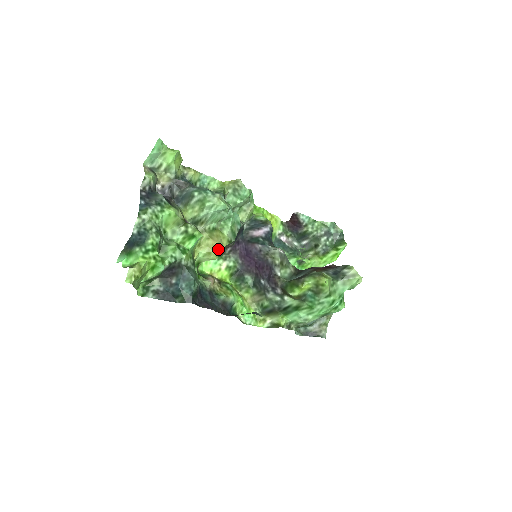
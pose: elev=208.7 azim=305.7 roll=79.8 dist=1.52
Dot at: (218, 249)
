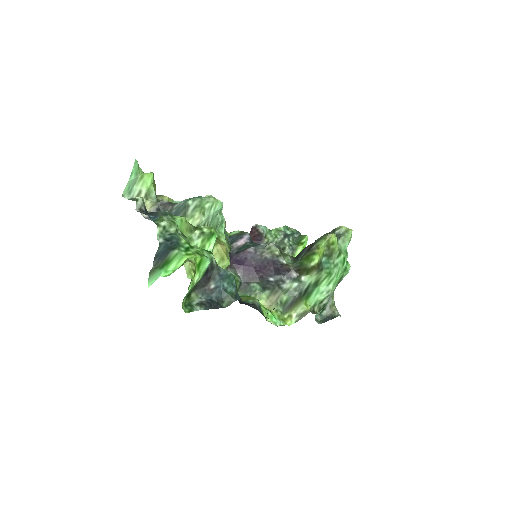
Dot at: (227, 254)
